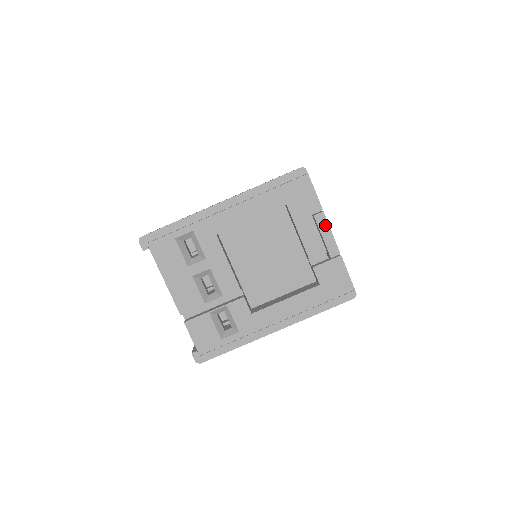
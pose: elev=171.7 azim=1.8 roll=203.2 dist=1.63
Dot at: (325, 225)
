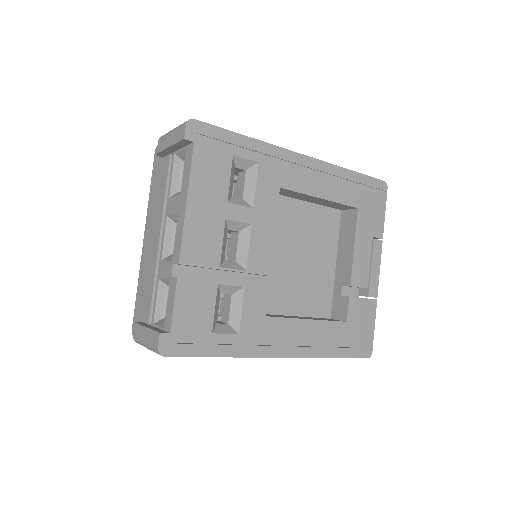
Dot at: (378, 256)
